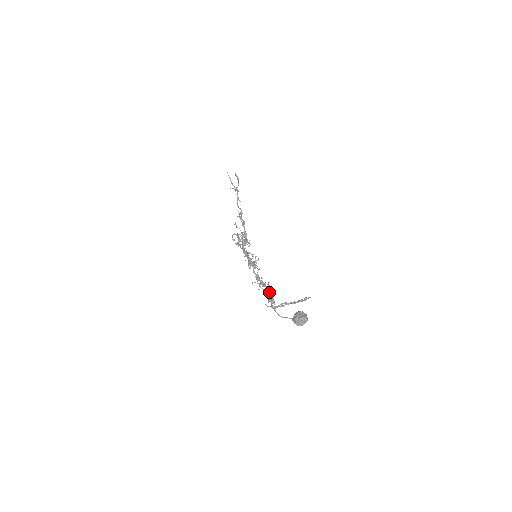
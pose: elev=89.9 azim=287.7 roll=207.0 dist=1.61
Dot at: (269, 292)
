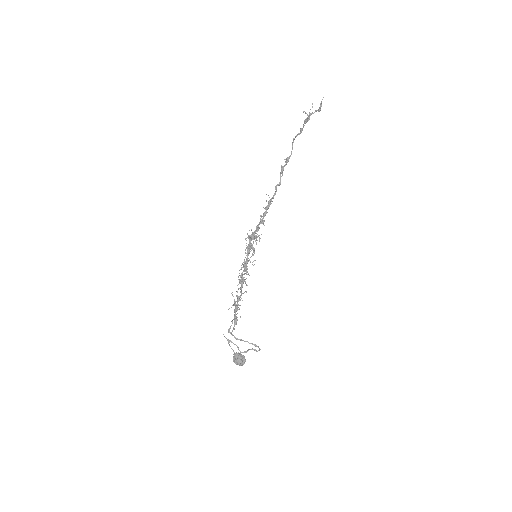
Dot at: (234, 325)
